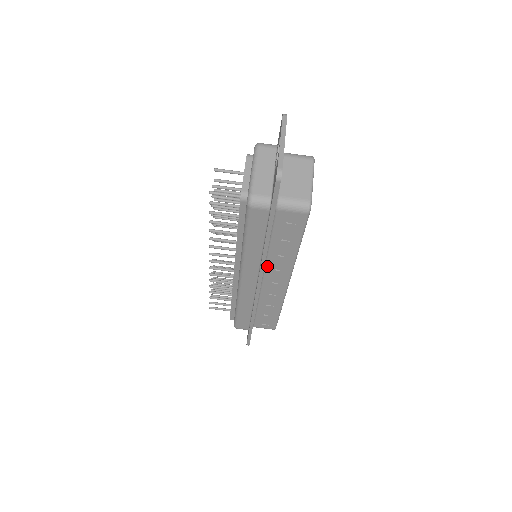
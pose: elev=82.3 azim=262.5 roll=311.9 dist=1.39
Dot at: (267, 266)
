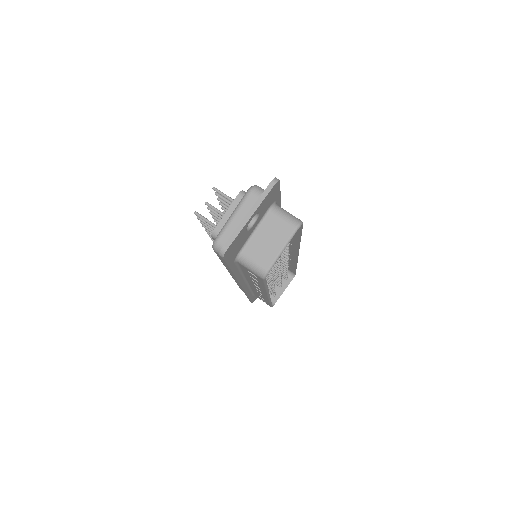
Dot at: (247, 279)
